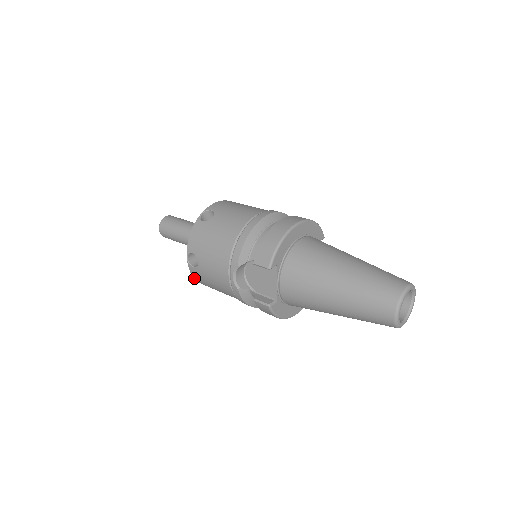
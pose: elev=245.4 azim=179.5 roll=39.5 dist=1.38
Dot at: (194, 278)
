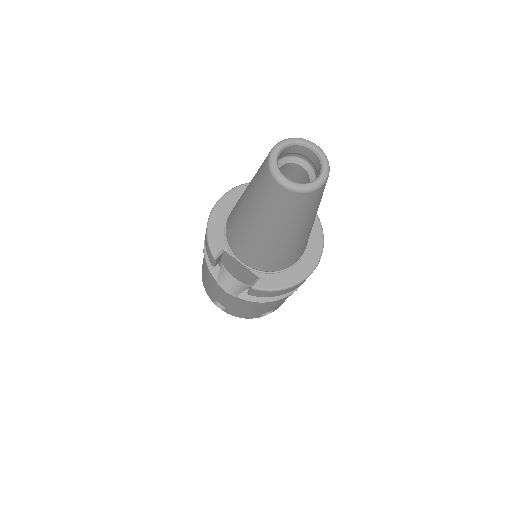
Dot at: occluded
